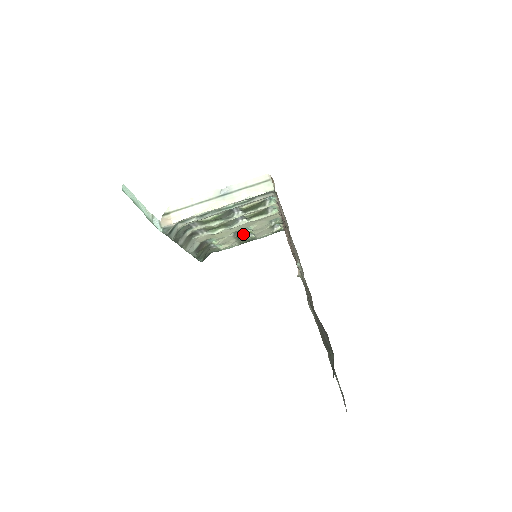
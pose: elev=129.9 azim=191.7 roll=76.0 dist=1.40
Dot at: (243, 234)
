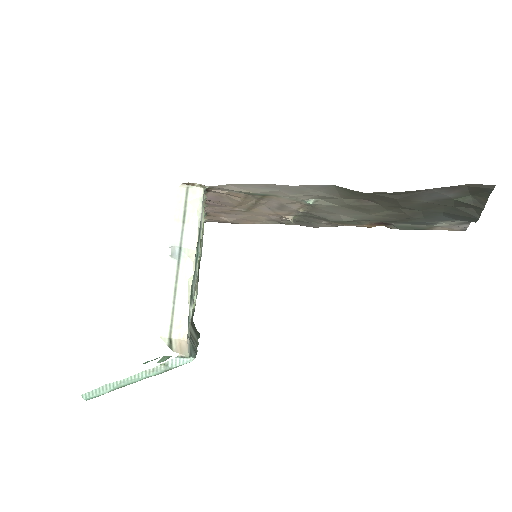
Dot at: occluded
